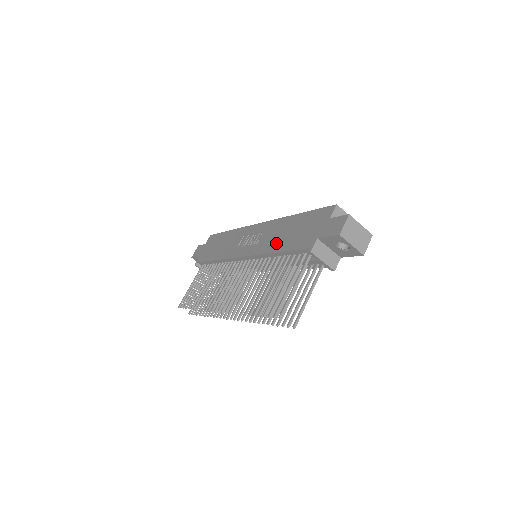
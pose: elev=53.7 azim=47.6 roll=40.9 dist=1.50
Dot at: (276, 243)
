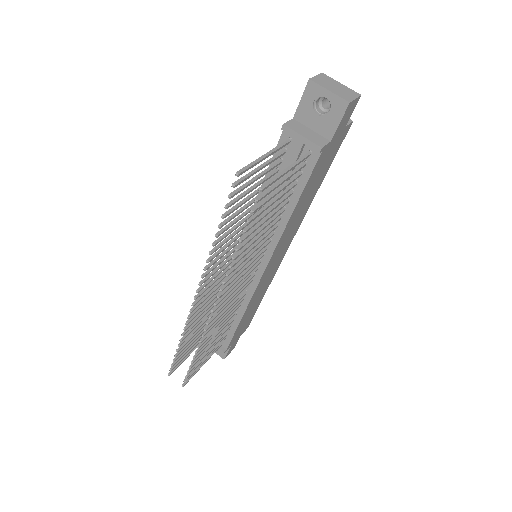
Dot at: occluded
